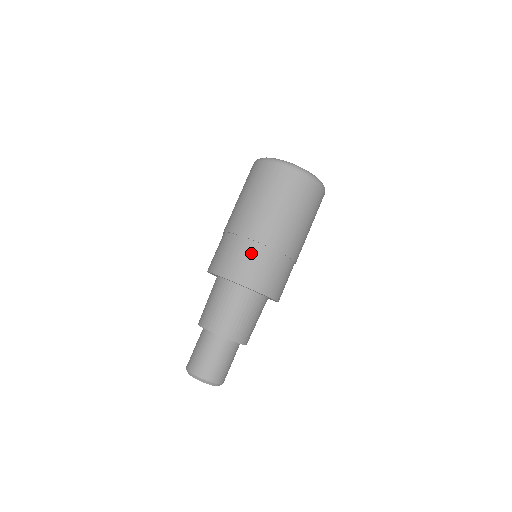
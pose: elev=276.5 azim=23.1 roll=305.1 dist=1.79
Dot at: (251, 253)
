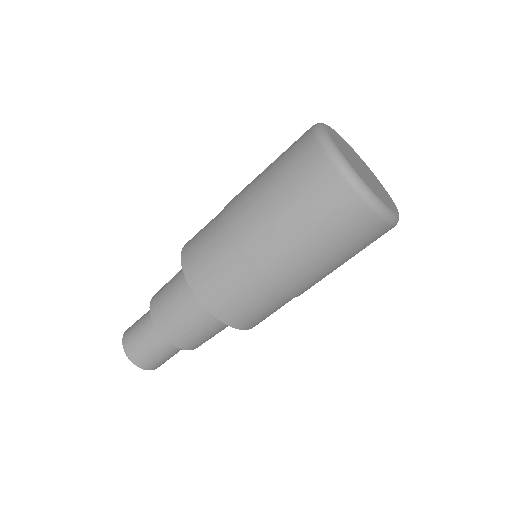
Dot at: (254, 295)
